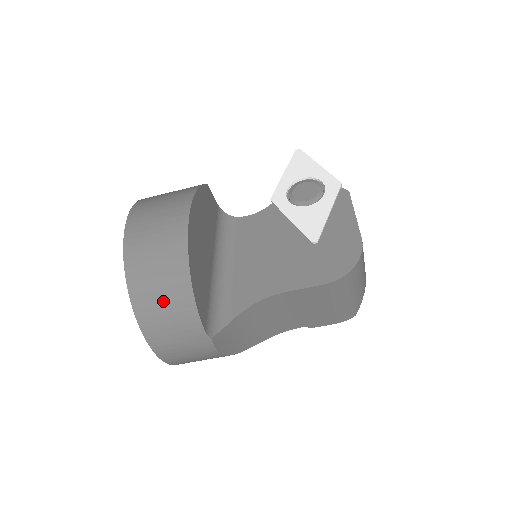
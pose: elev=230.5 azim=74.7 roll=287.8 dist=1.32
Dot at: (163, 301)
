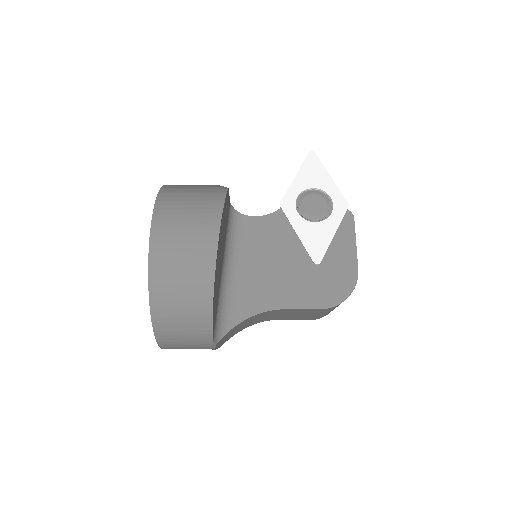
Dot at: (182, 315)
